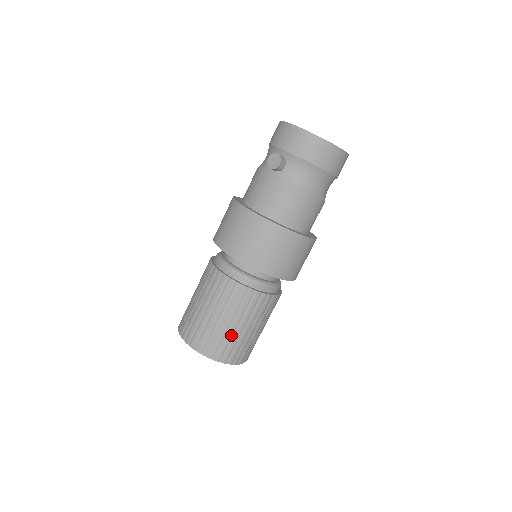
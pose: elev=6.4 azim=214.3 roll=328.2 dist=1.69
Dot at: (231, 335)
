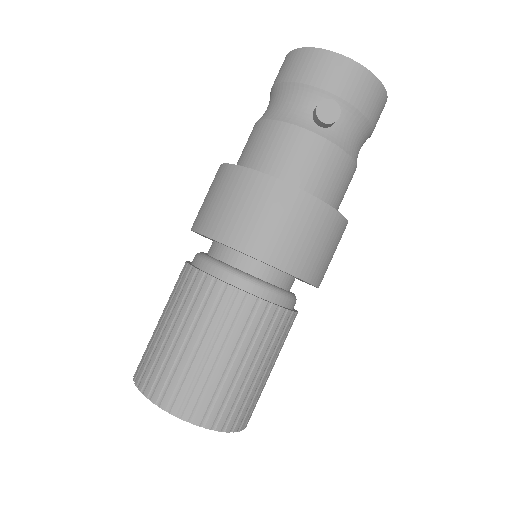
Dot at: (257, 386)
